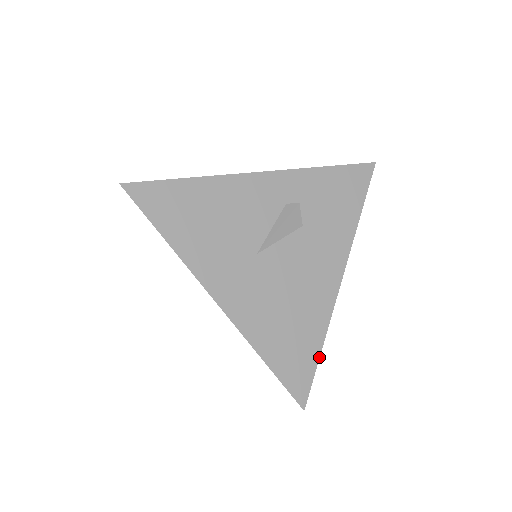
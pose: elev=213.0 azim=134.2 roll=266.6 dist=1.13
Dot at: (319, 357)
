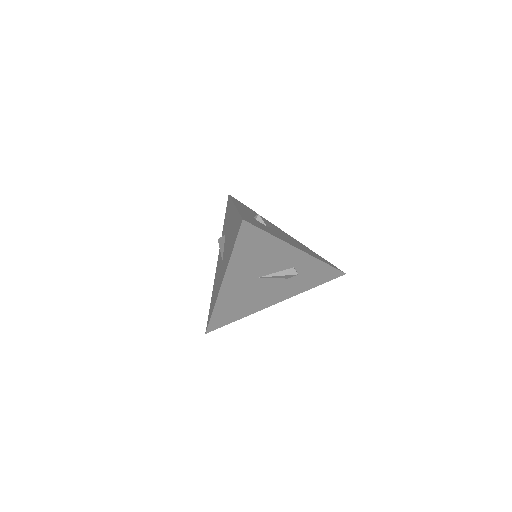
Dot at: occluded
